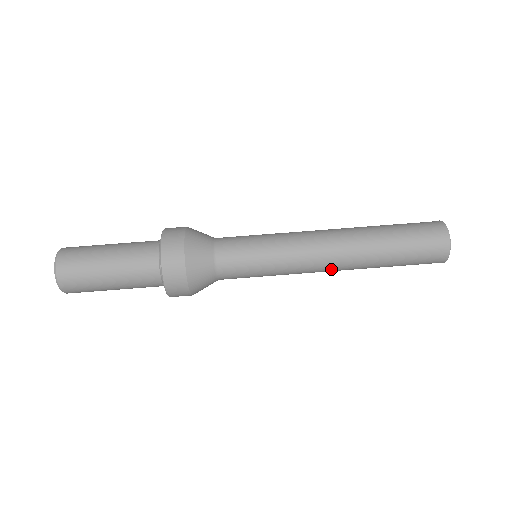
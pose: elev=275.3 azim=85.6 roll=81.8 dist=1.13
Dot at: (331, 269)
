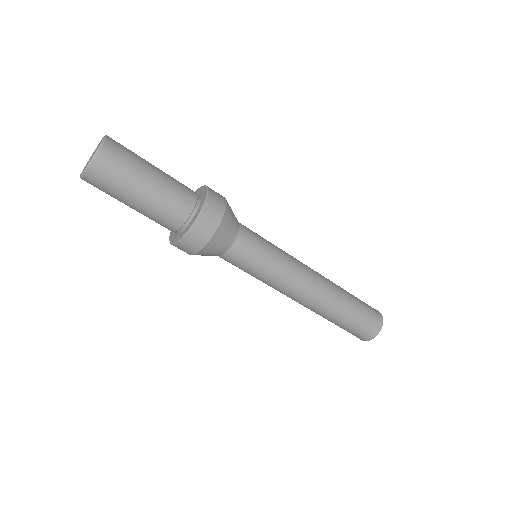
Dot at: occluded
